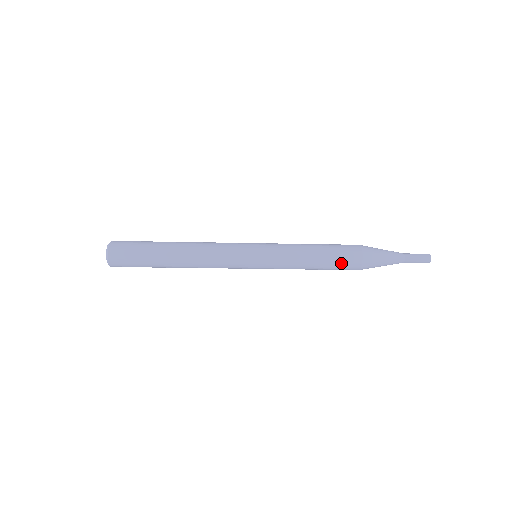
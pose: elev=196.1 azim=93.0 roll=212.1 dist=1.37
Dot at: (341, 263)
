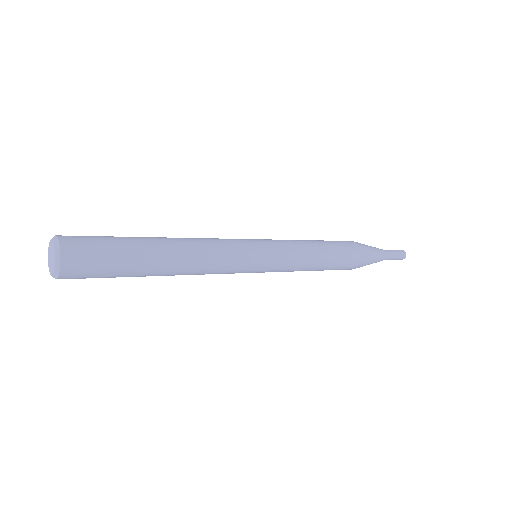
Dot at: (345, 258)
